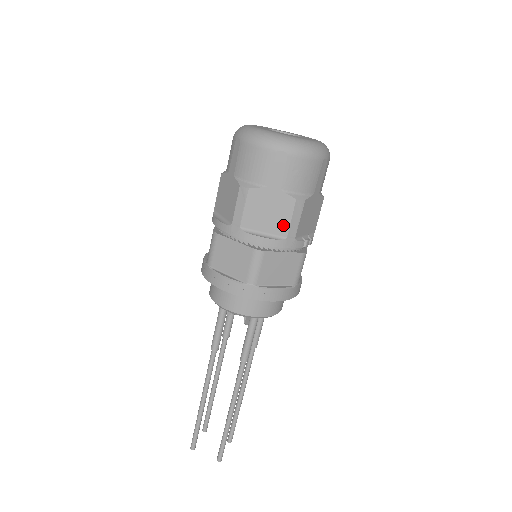
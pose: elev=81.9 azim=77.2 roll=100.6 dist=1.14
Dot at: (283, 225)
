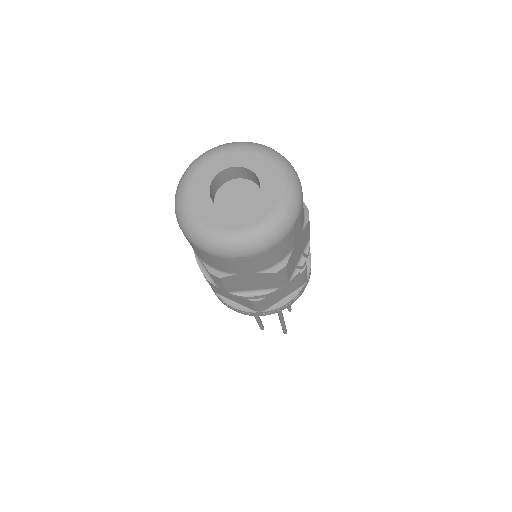
Dot at: (271, 284)
